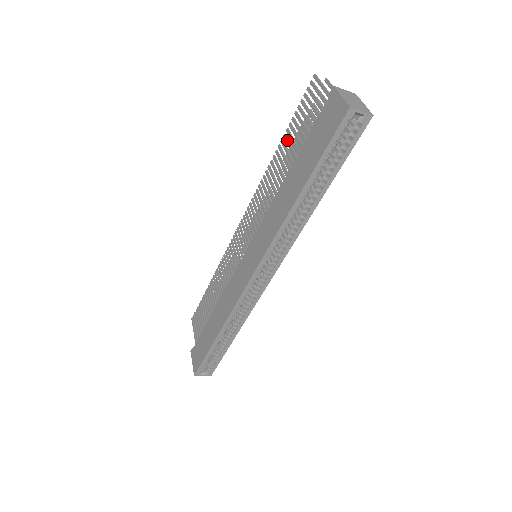
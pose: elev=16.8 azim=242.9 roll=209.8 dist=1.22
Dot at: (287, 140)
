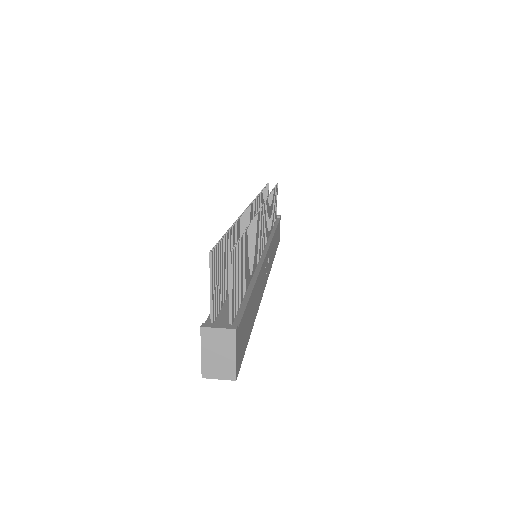
Dot at: (228, 245)
